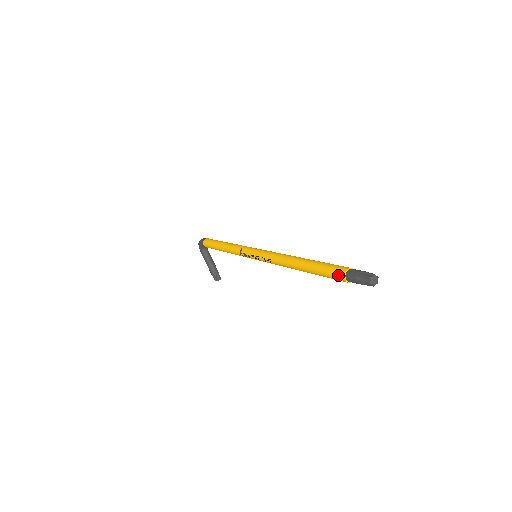
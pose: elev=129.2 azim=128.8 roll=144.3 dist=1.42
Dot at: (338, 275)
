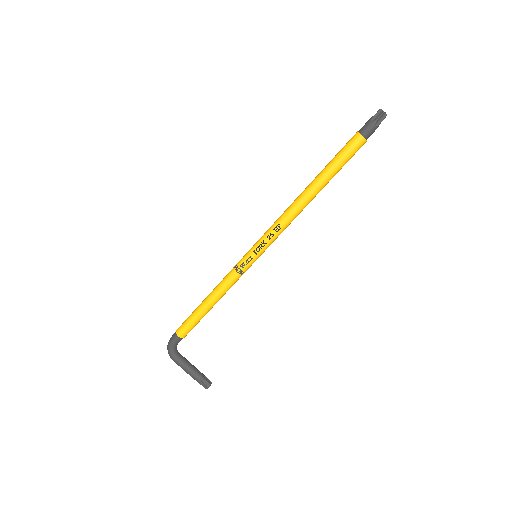
Dot at: (354, 141)
